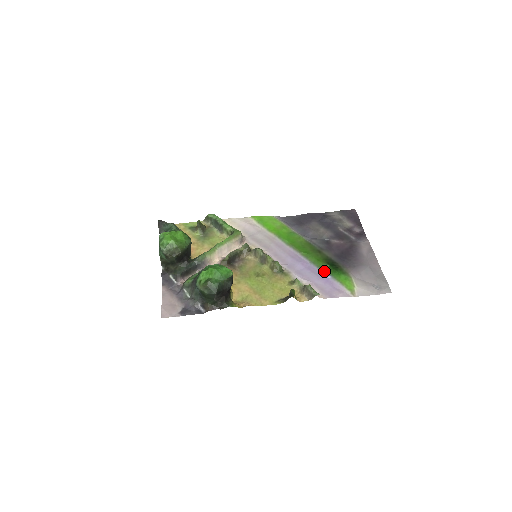
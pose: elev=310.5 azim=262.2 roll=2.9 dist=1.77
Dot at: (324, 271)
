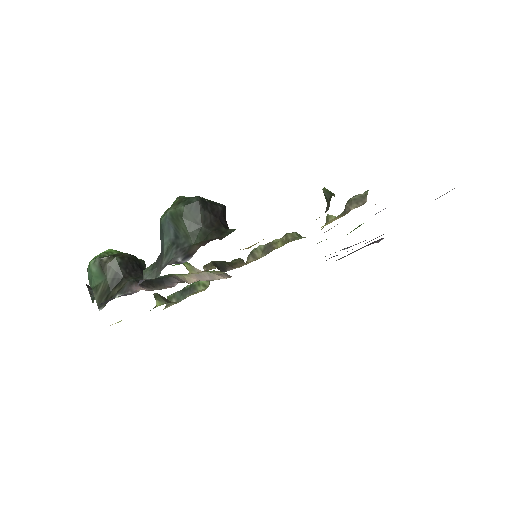
Dot at: occluded
